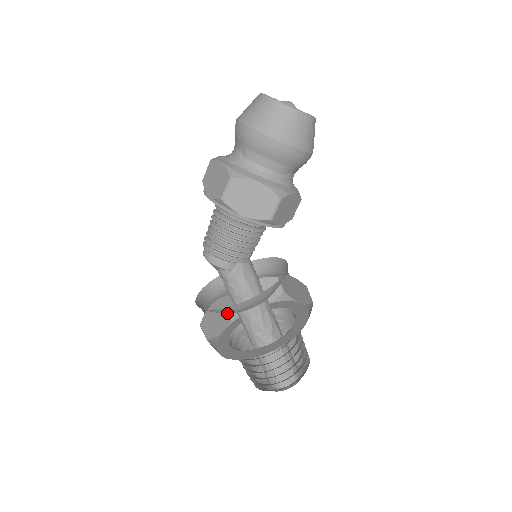
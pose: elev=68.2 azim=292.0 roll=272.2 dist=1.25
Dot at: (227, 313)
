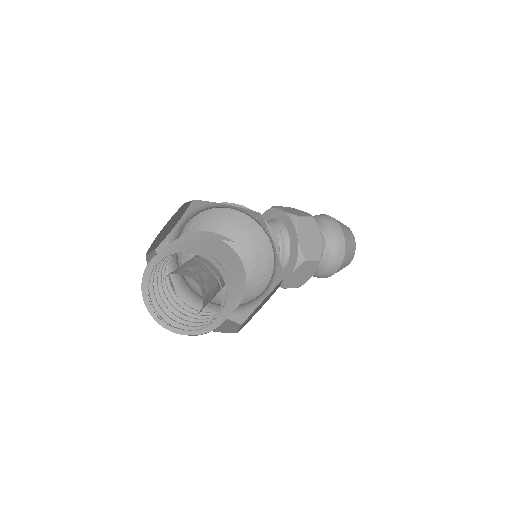
Dot at: (207, 225)
